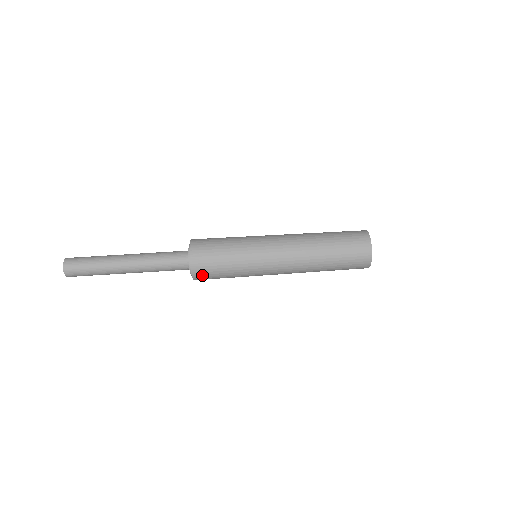
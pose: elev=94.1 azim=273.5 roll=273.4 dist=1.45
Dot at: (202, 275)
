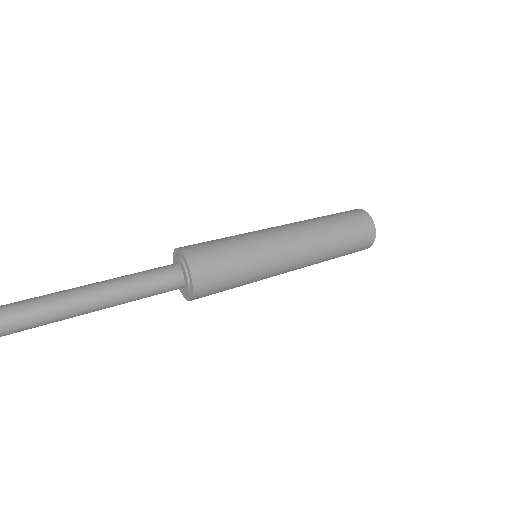
Dot at: (205, 289)
